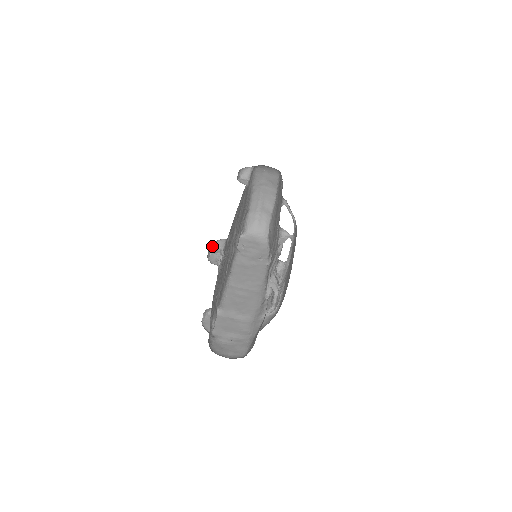
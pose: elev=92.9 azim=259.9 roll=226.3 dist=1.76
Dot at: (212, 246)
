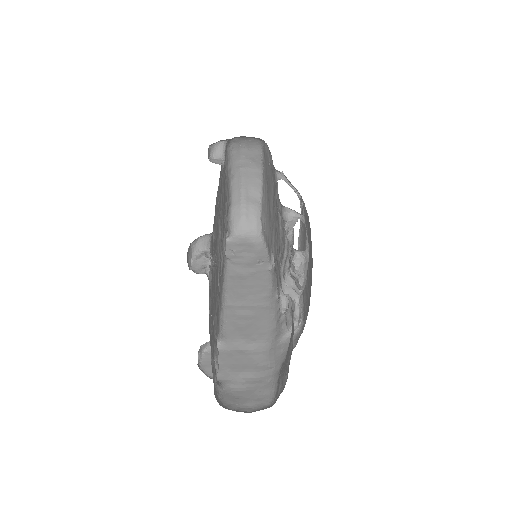
Dot at: (192, 248)
